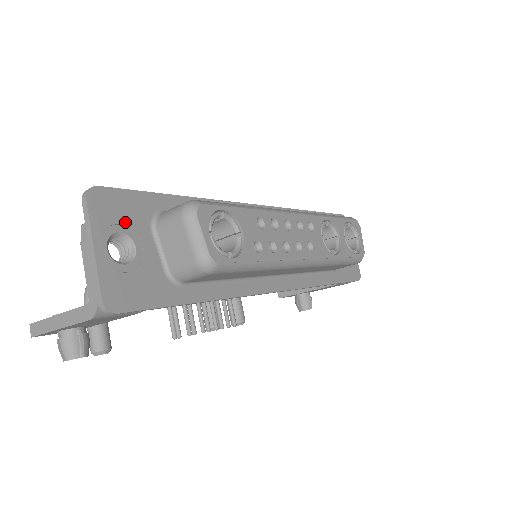
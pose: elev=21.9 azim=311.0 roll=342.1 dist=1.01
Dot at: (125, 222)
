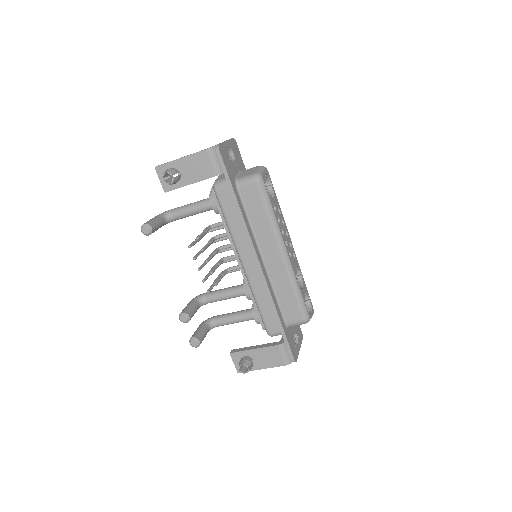
Dot at: (236, 156)
